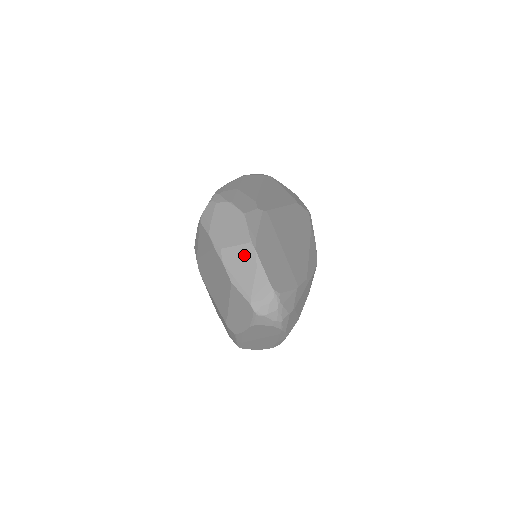
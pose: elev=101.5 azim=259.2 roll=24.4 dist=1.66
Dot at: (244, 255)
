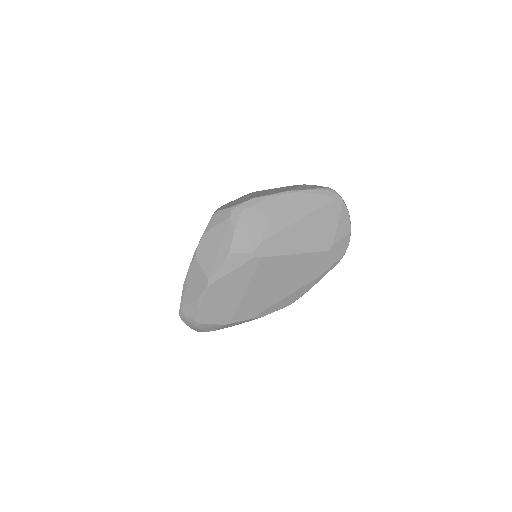
Dot at: (200, 281)
